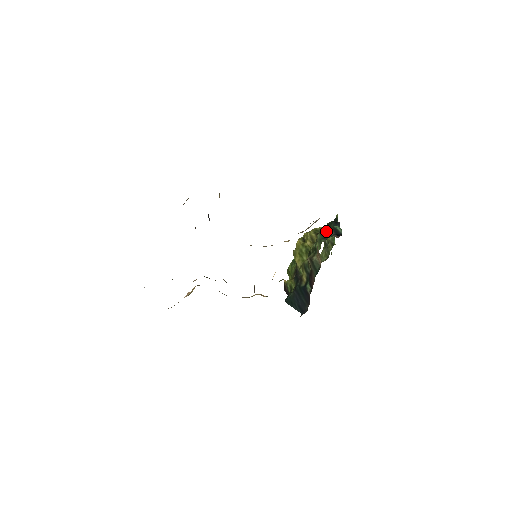
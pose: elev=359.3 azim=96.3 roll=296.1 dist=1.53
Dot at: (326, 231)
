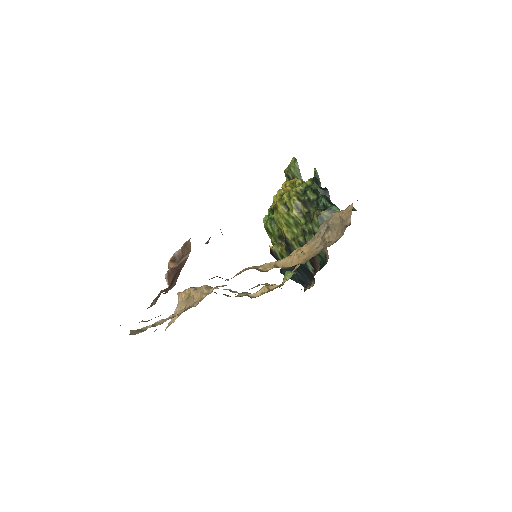
Dot at: (324, 215)
